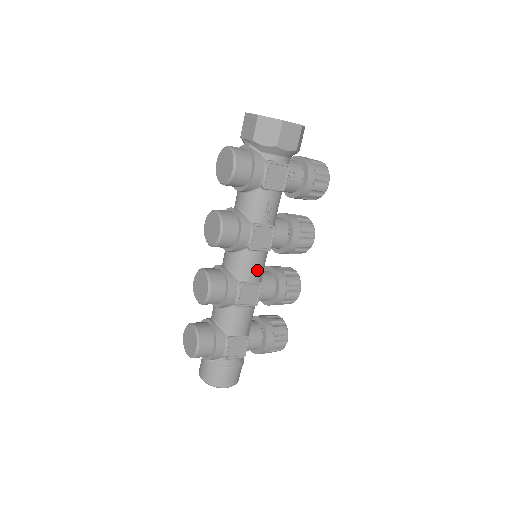
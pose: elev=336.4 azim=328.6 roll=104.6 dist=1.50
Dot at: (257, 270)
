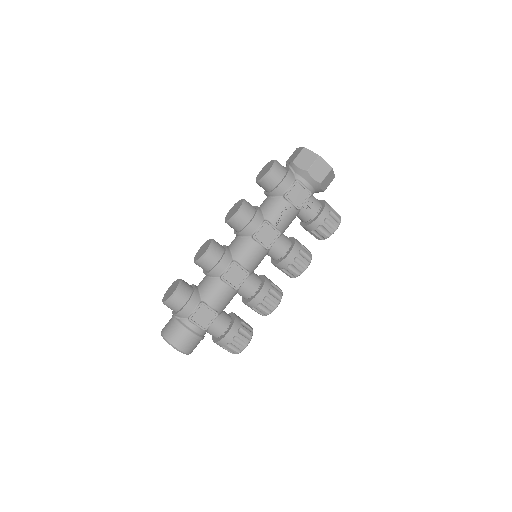
Dot at: (251, 259)
